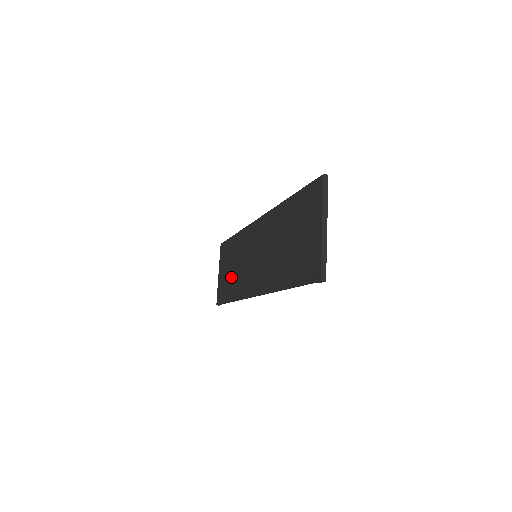
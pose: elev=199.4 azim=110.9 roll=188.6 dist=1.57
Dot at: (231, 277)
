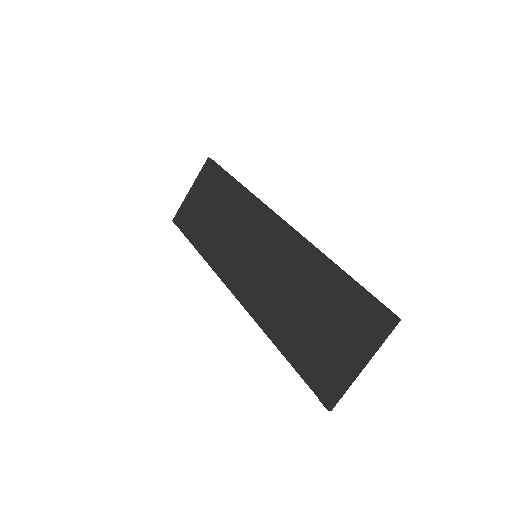
Dot at: (208, 224)
